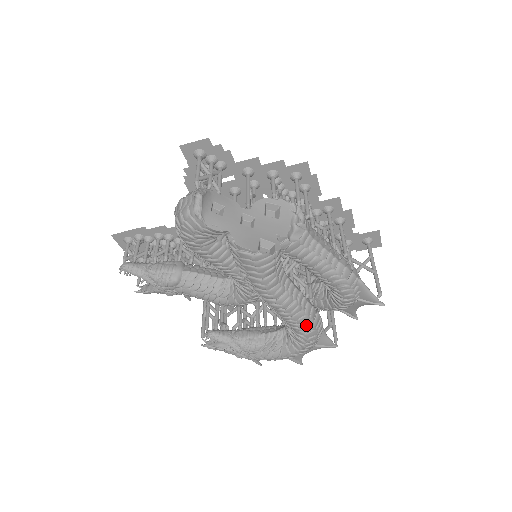
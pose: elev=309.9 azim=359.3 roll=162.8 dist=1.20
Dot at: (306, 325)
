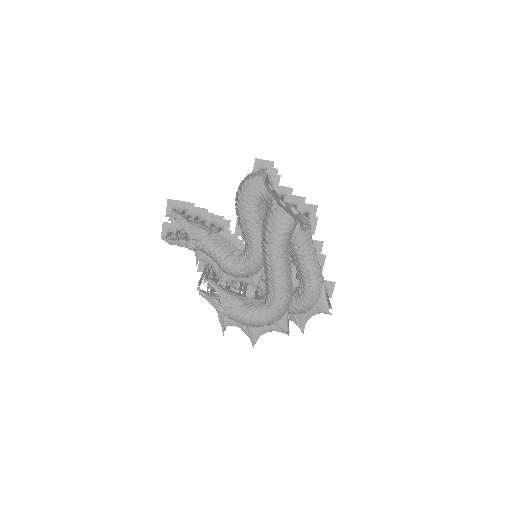
Dot at: (284, 292)
